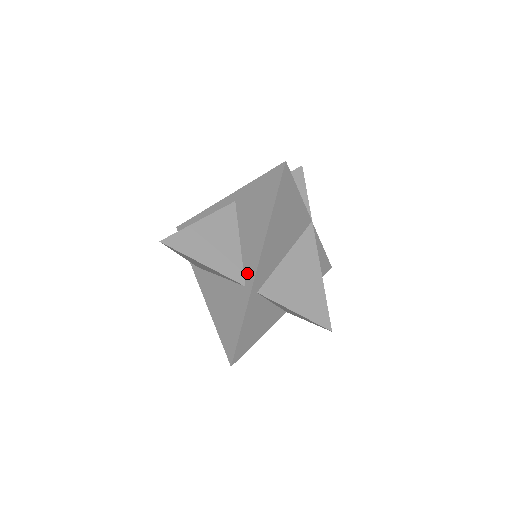
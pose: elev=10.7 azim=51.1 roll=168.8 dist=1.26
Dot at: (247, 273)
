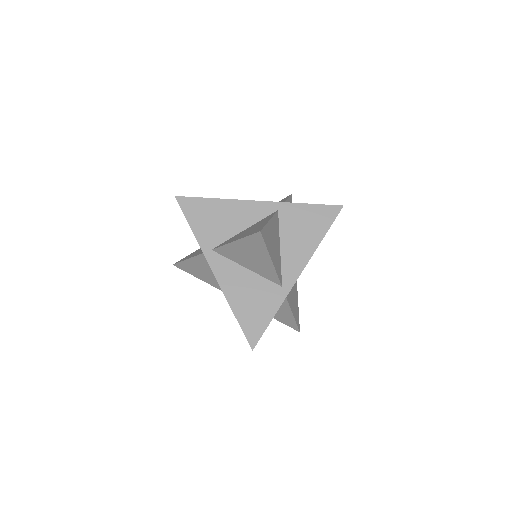
Dot at: (286, 276)
